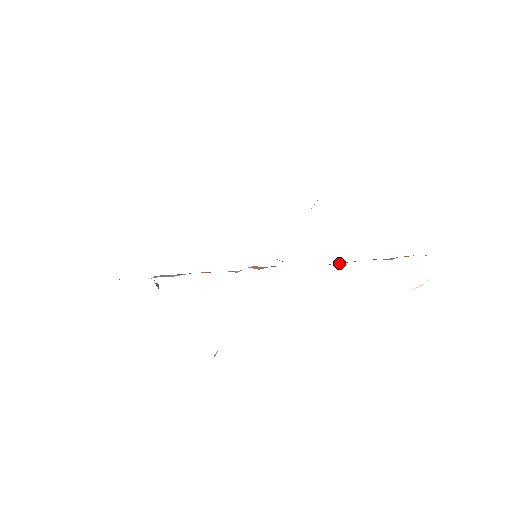
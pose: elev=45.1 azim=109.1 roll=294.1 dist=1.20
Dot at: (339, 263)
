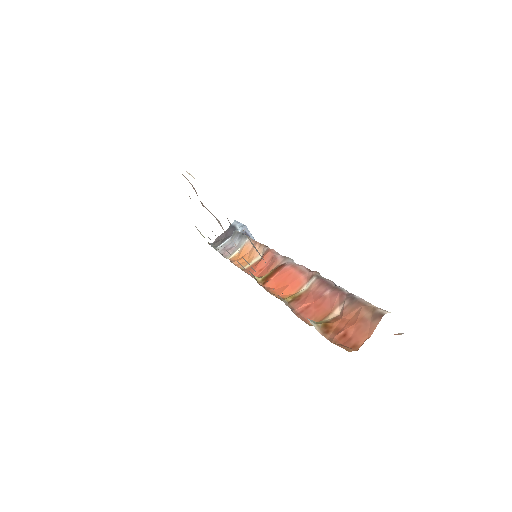
Dot at: (308, 289)
